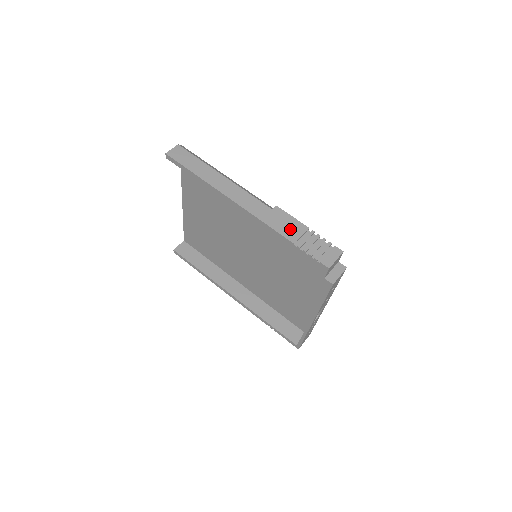
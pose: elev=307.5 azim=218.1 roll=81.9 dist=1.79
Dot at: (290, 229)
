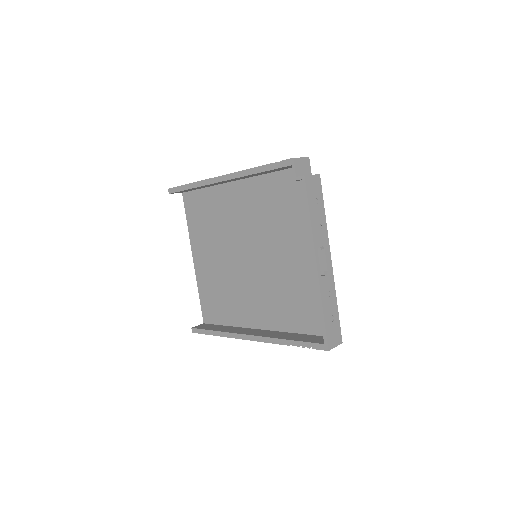
Dot at: occluded
